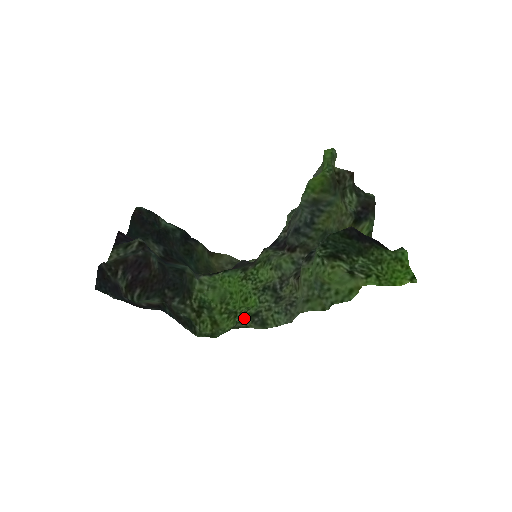
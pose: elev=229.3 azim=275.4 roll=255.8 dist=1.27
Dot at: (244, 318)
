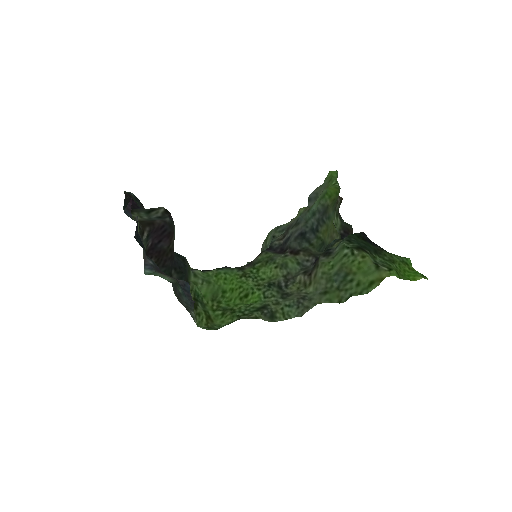
Dot at: (249, 311)
